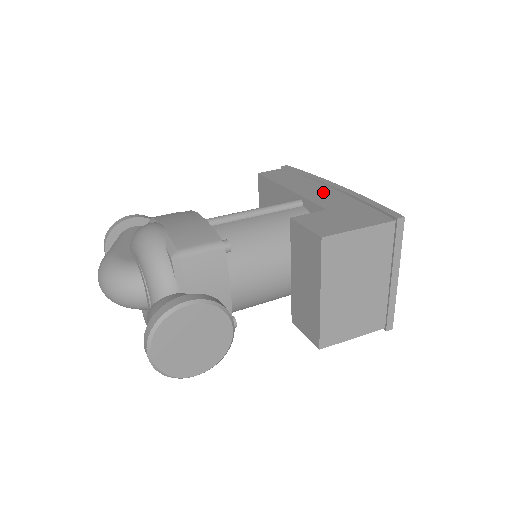
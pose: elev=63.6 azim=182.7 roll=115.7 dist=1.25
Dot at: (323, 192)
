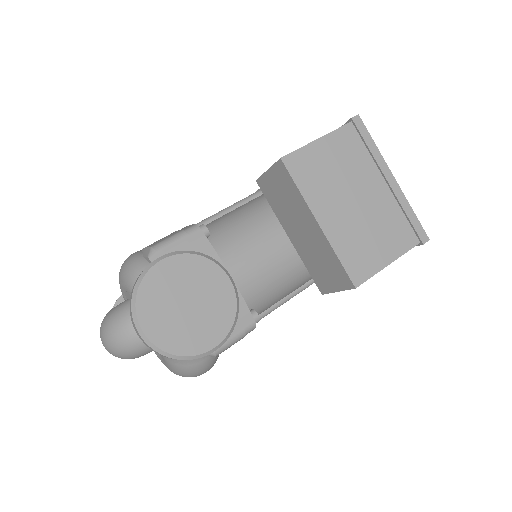
Dot at: occluded
